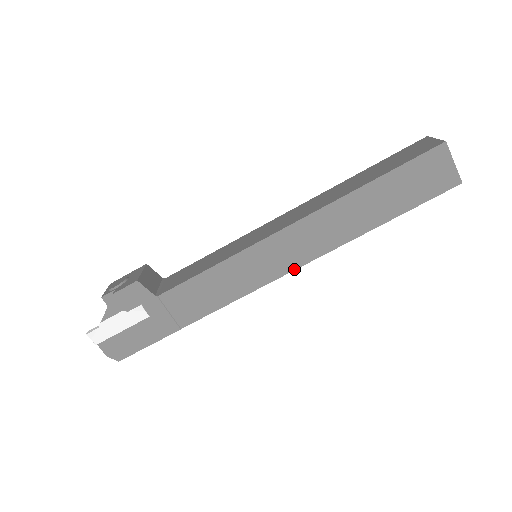
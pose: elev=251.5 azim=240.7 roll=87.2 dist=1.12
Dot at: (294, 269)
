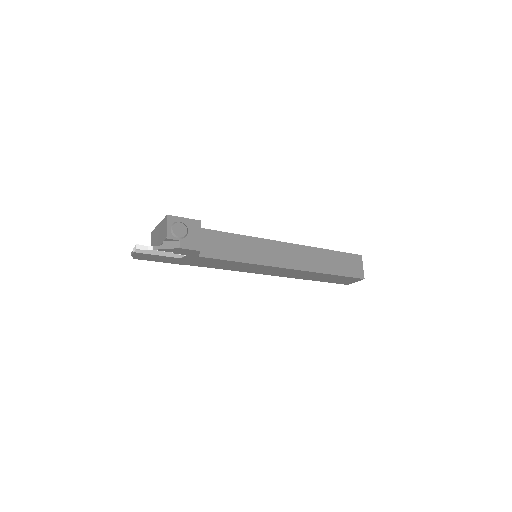
Dot at: (265, 274)
